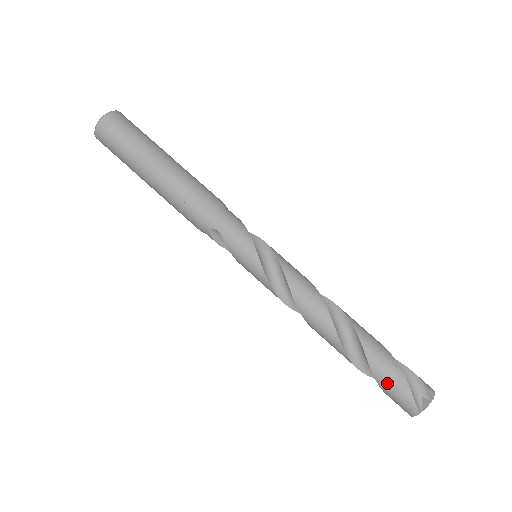
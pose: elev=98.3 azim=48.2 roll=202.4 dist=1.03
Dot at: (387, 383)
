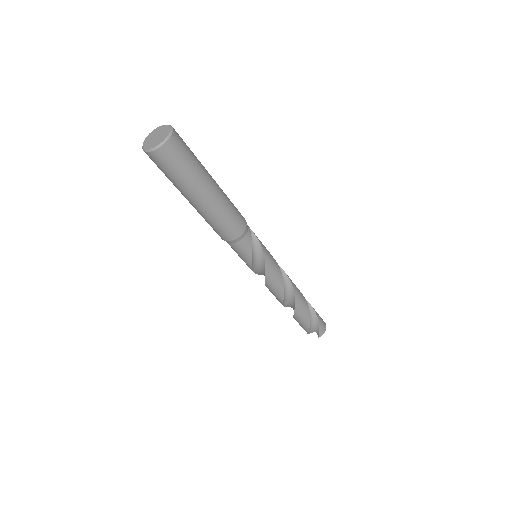
Dot at: (299, 324)
